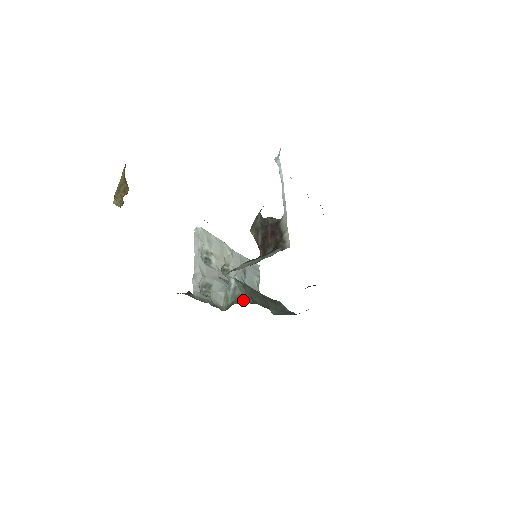
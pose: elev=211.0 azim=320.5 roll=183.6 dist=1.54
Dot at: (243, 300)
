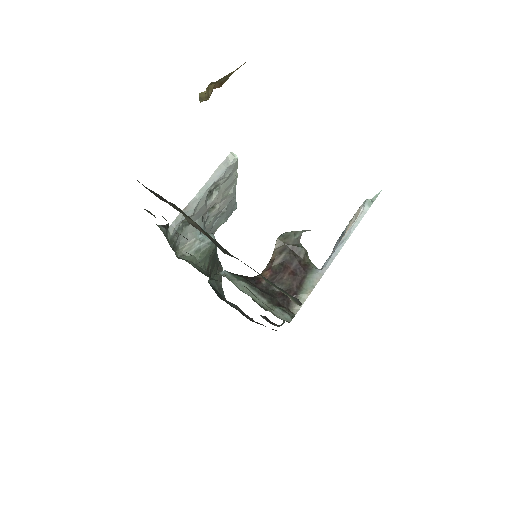
Dot at: (202, 264)
